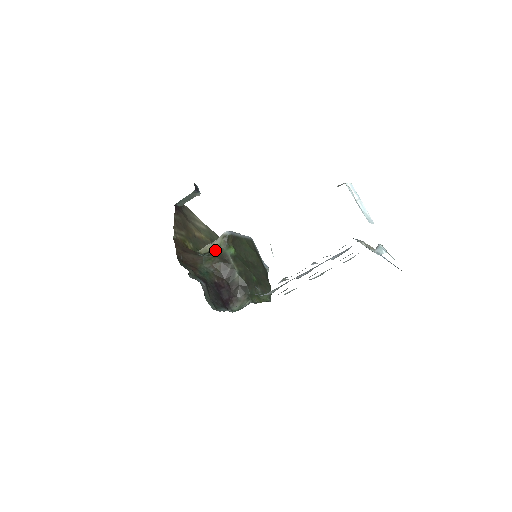
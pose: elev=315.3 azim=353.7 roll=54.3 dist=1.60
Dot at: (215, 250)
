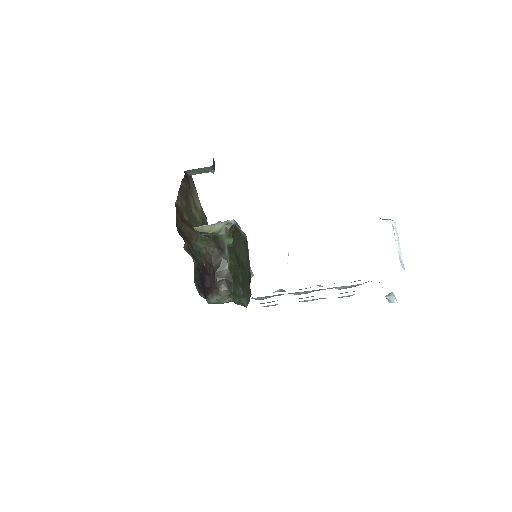
Dot at: (213, 233)
